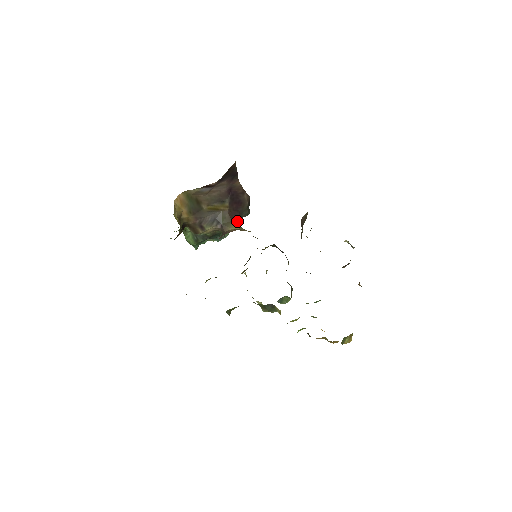
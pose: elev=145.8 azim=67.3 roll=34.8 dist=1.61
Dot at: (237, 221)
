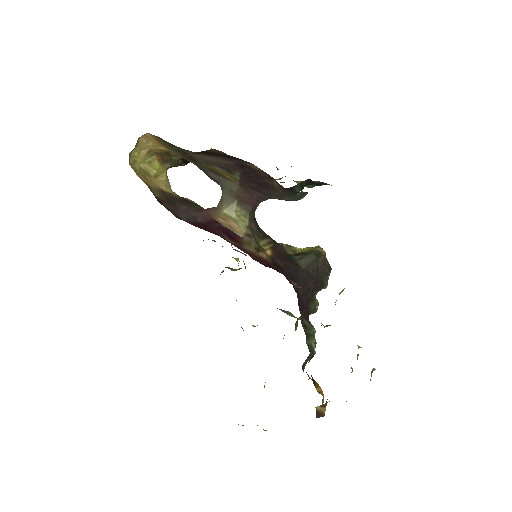
Dot at: (252, 203)
